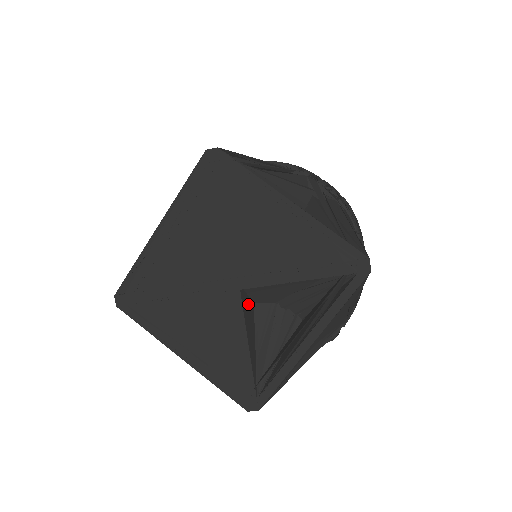
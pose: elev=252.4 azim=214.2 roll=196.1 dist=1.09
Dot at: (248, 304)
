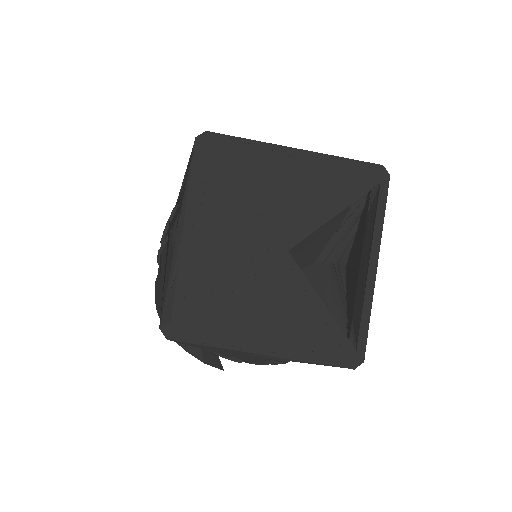
Dot at: occluded
